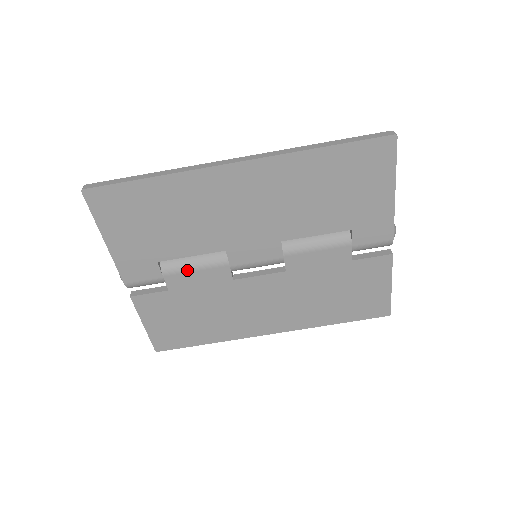
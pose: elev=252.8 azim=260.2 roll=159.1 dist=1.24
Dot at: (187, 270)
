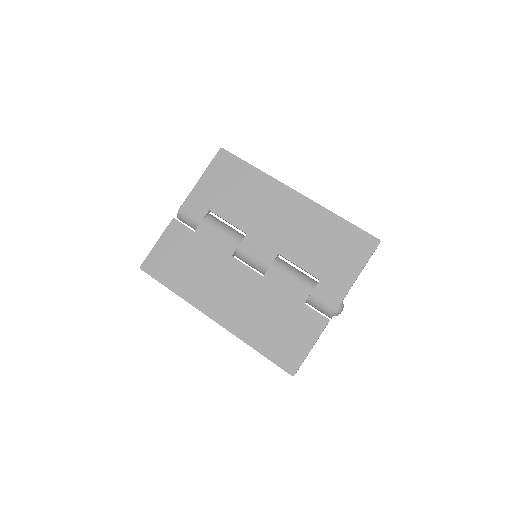
Dot at: (217, 228)
